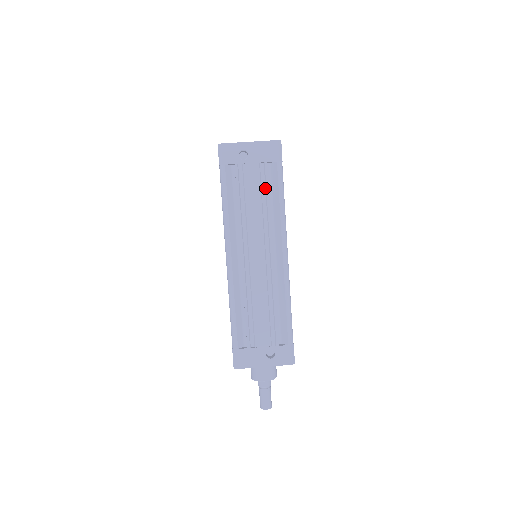
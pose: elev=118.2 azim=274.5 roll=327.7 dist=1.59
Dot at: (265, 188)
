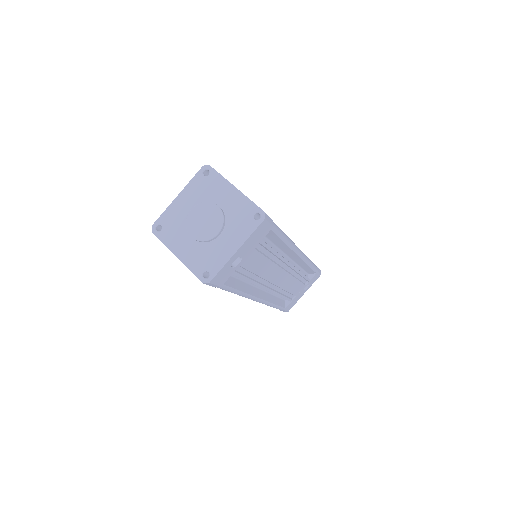
Dot at: (267, 250)
